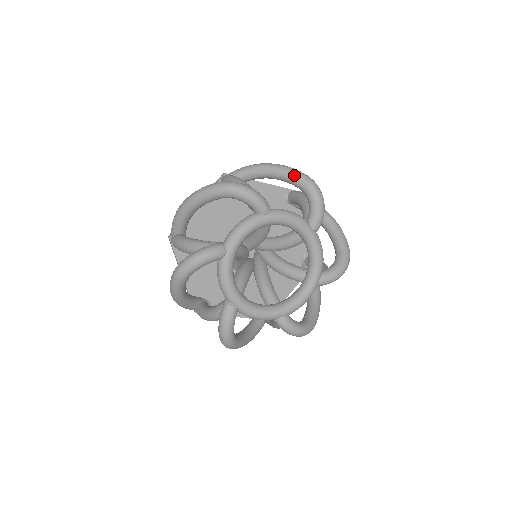
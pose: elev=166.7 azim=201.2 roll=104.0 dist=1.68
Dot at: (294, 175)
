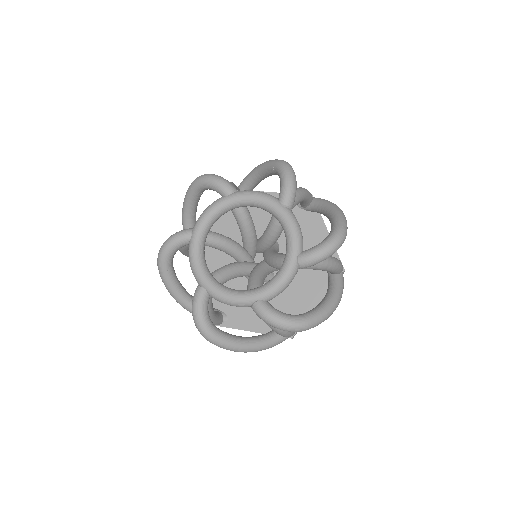
Dot at: (339, 220)
